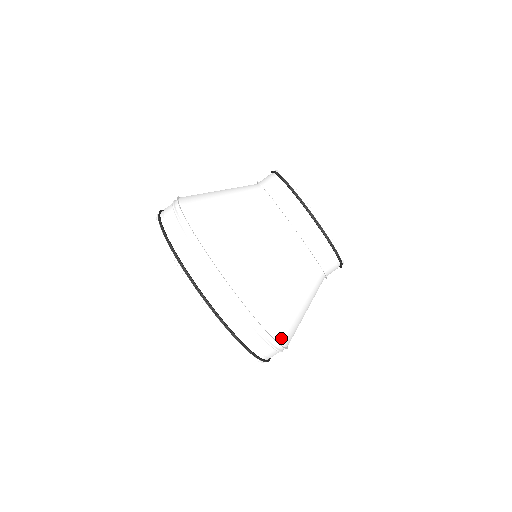
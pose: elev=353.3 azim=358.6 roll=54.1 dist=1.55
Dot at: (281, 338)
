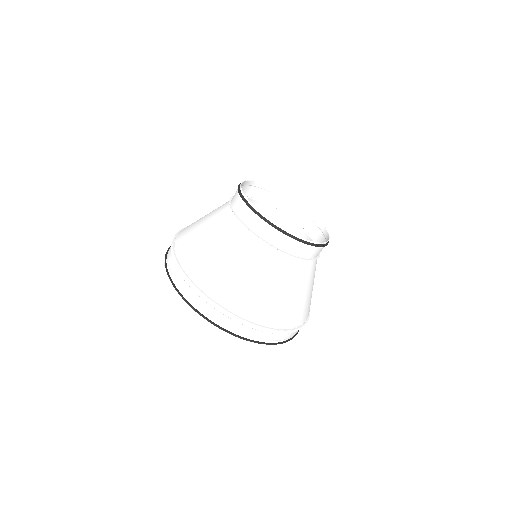
Dot at: occluded
